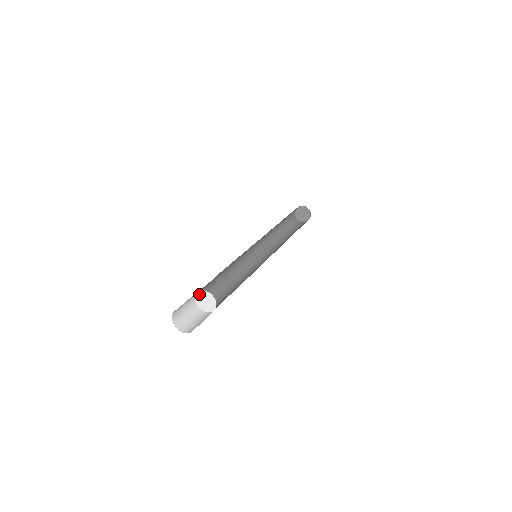
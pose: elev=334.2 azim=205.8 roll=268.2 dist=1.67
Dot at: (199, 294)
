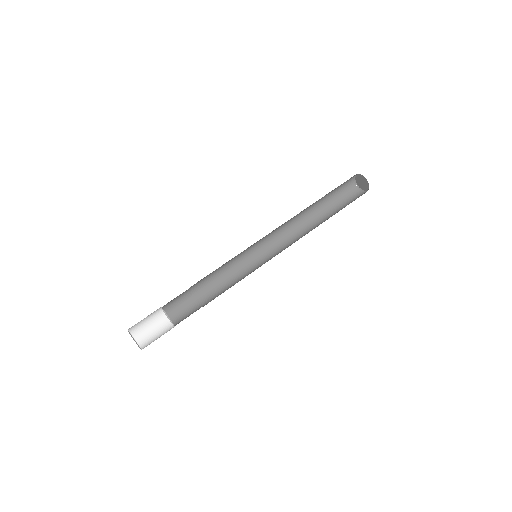
Dot at: occluded
